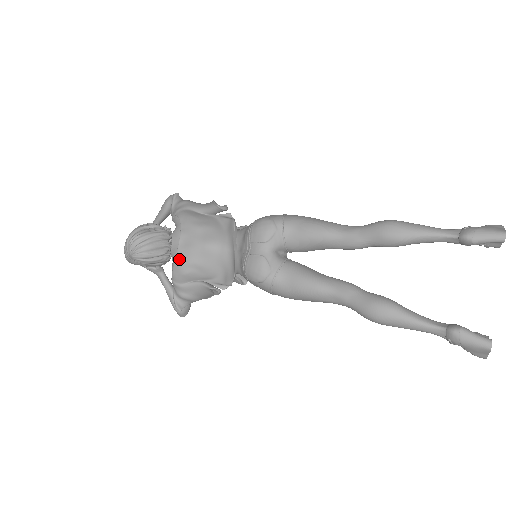
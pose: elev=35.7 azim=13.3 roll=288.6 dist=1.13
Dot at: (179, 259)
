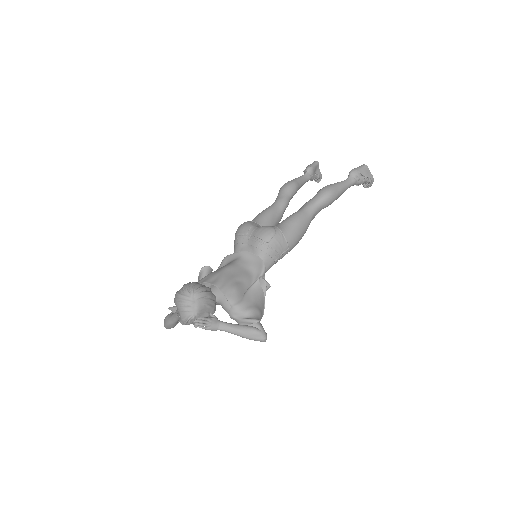
Dot at: (222, 286)
